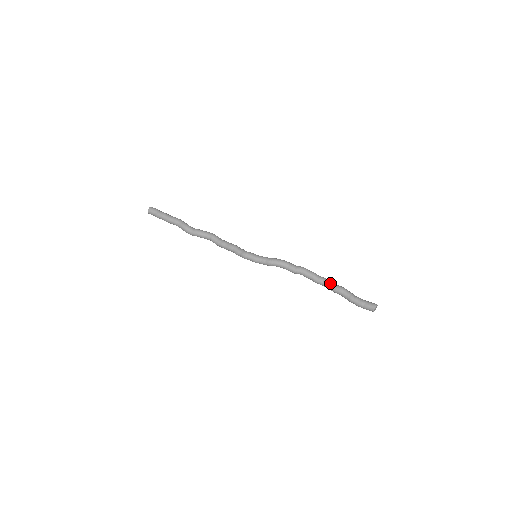
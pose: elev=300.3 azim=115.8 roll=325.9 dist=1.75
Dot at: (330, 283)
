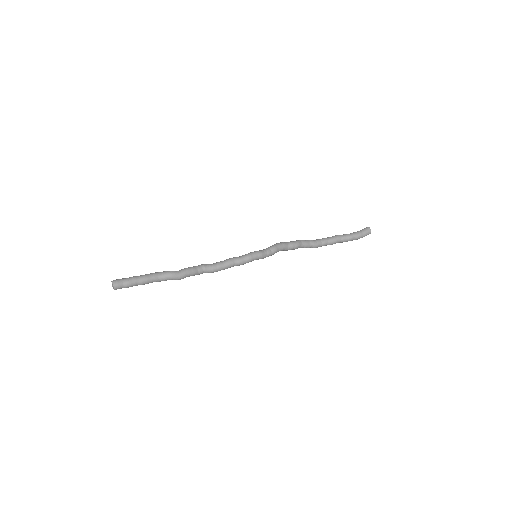
Dot at: (326, 238)
